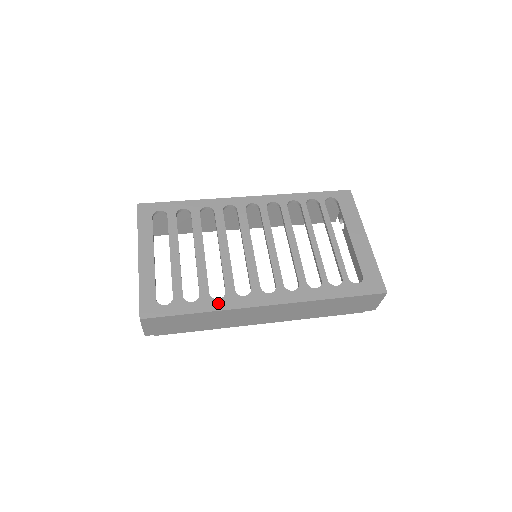
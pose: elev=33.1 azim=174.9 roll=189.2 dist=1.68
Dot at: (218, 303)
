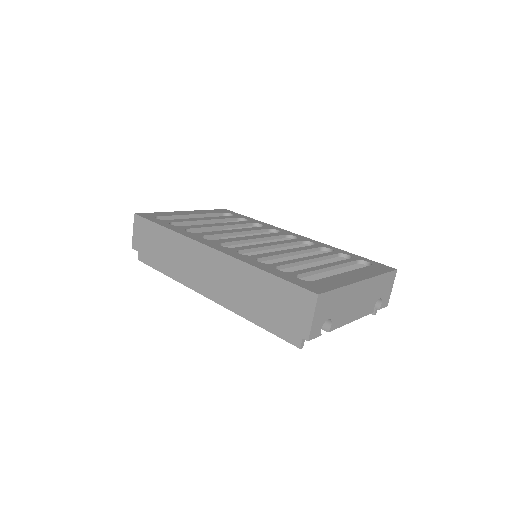
Dot at: (183, 231)
